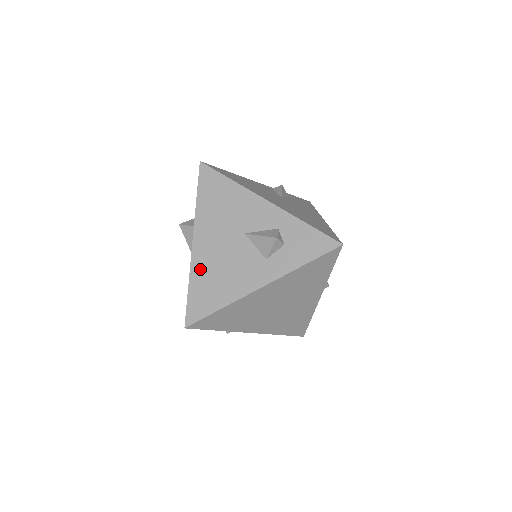
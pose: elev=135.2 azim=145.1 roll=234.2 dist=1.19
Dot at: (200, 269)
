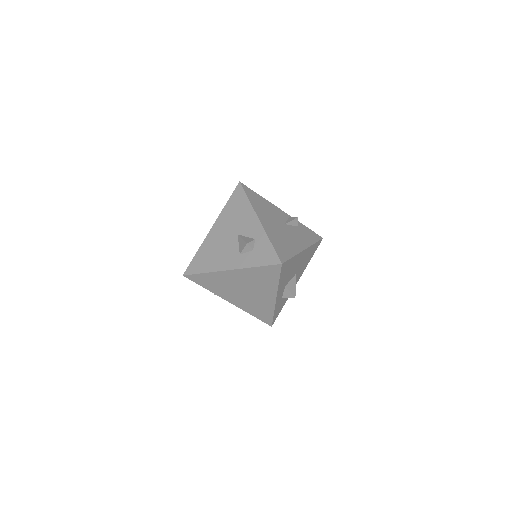
Dot at: (207, 245)
